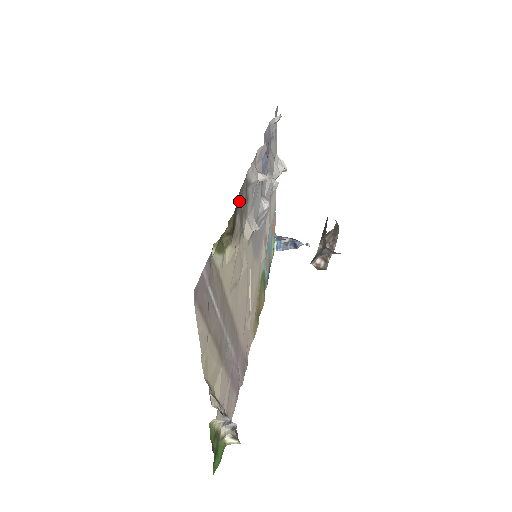
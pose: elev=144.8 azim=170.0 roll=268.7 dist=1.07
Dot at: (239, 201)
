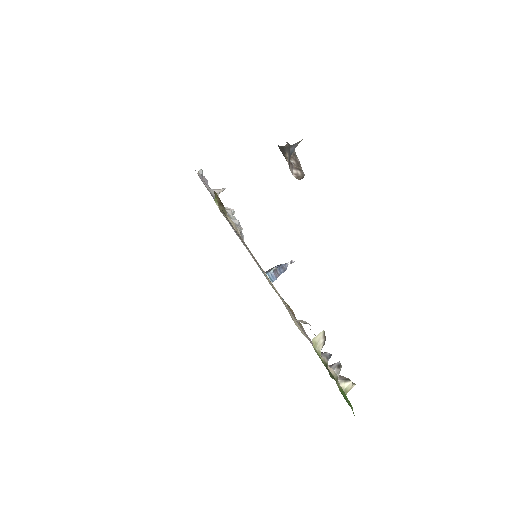
Dot at: occluded
